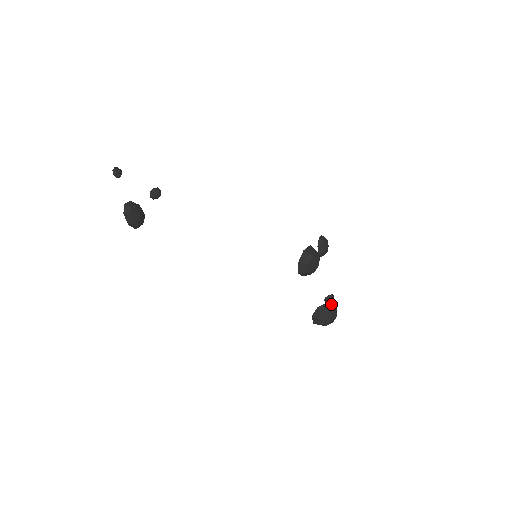
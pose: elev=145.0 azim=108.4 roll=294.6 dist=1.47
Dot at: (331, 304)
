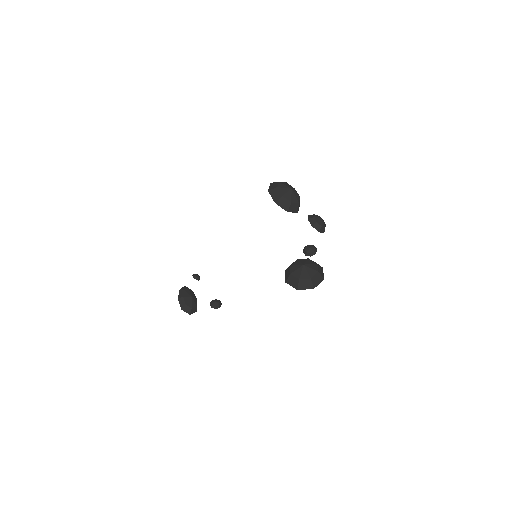
Dot at: occluded
